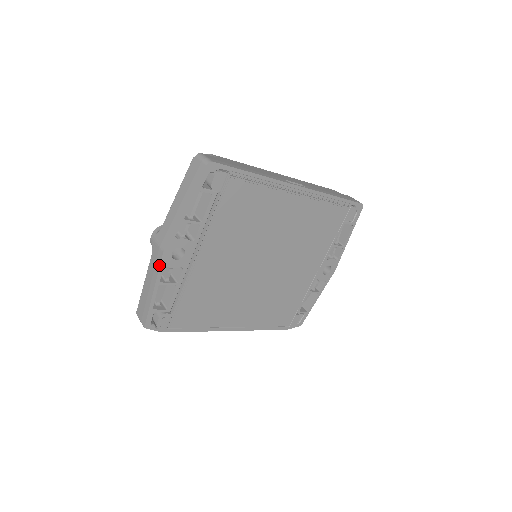
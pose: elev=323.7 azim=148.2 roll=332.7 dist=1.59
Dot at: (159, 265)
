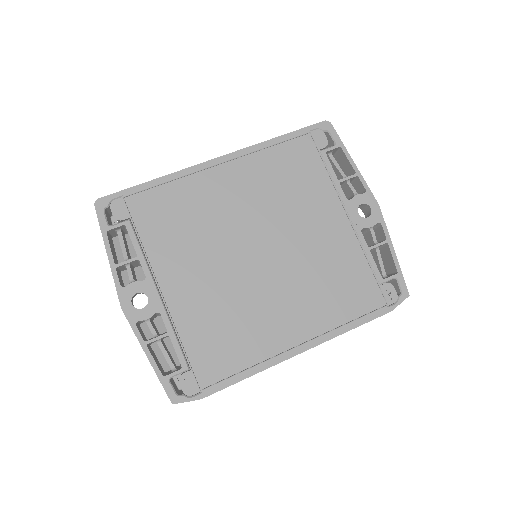
Dot at: occluded
